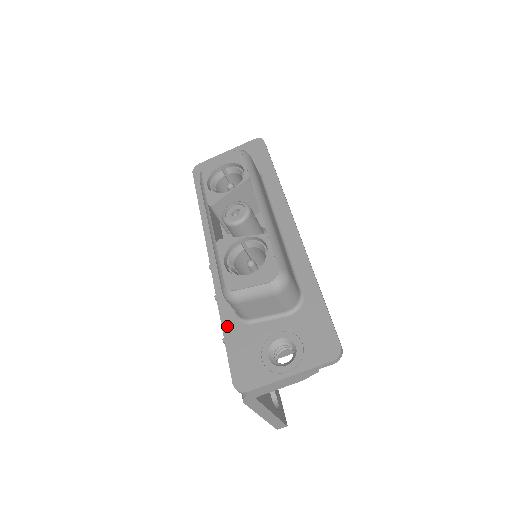
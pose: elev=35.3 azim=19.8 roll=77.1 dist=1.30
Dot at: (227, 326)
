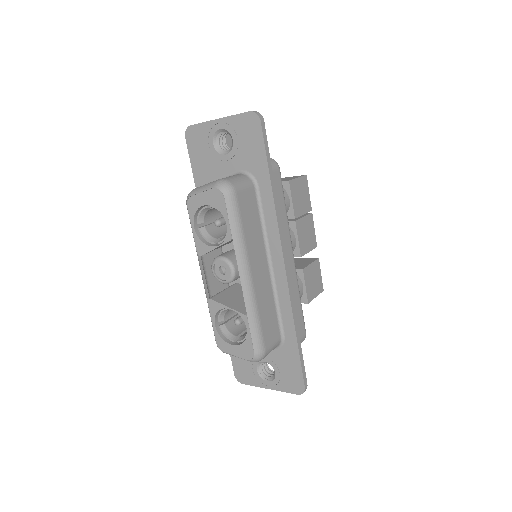
Dot at: occluded
